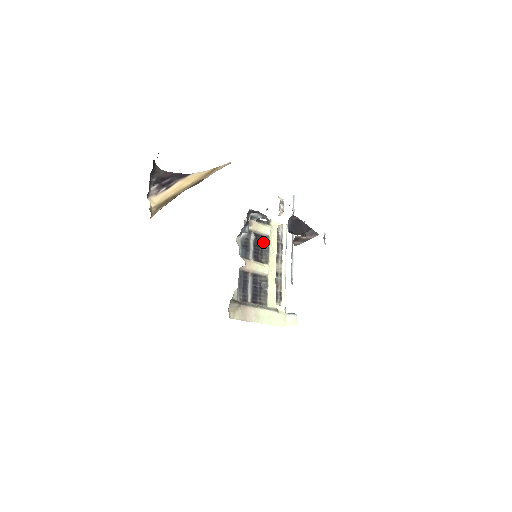
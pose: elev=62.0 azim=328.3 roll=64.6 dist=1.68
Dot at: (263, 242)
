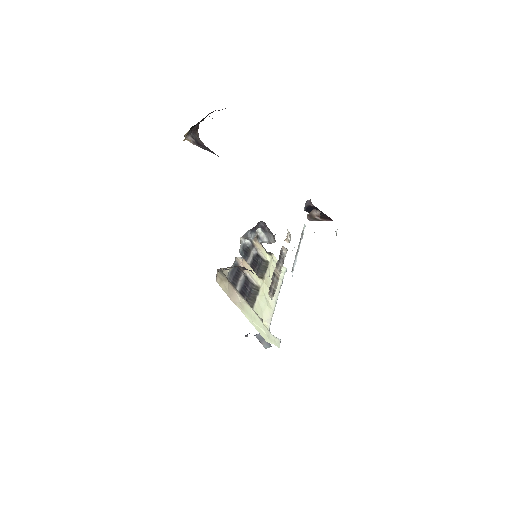
Dot at: (262, 264)
